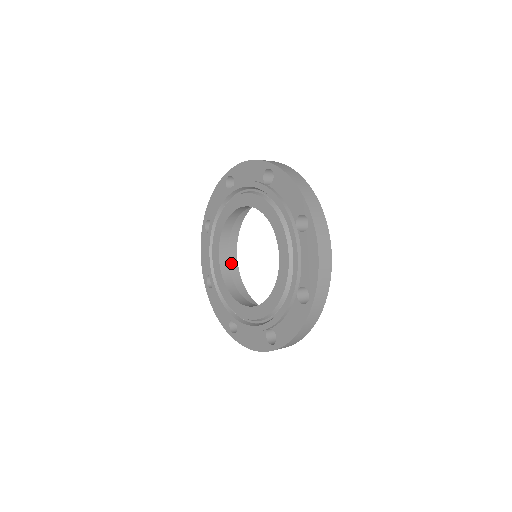
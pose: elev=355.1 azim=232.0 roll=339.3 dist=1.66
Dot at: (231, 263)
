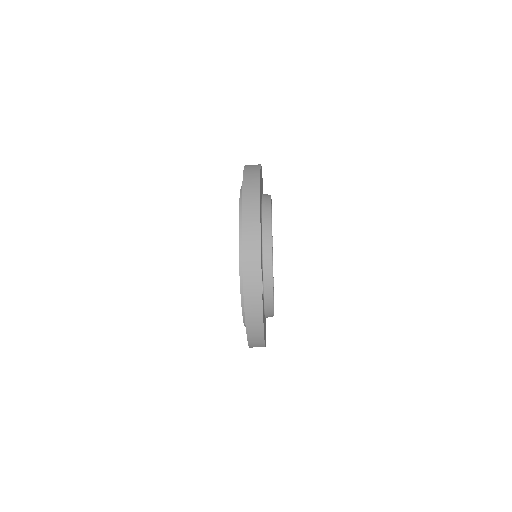
Dot at: occluded
